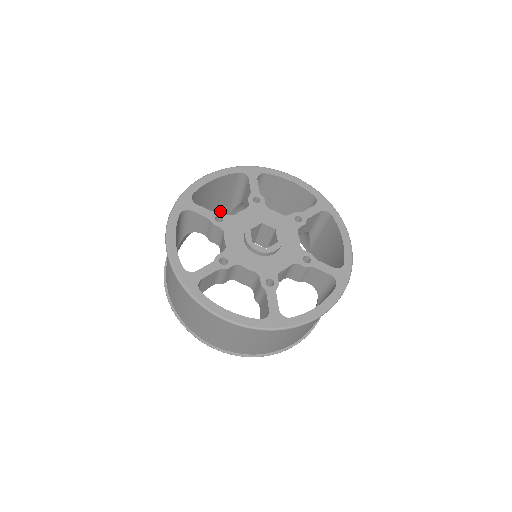
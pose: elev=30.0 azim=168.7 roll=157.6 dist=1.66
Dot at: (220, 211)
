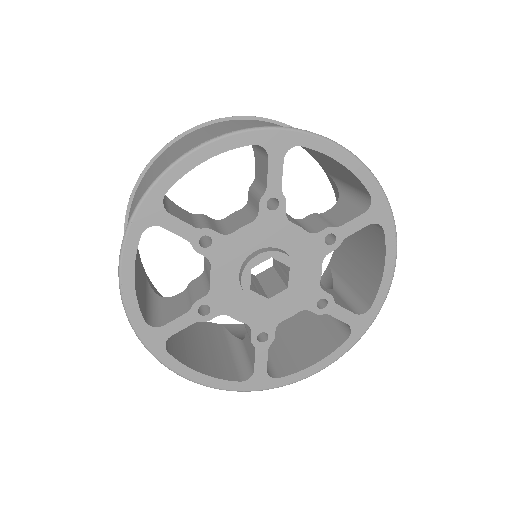
Dot at: occluded
